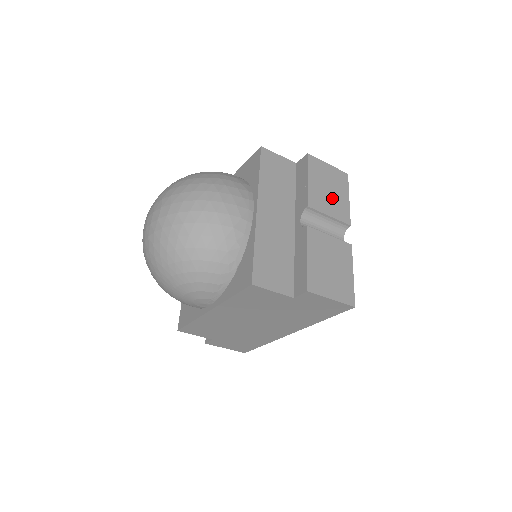
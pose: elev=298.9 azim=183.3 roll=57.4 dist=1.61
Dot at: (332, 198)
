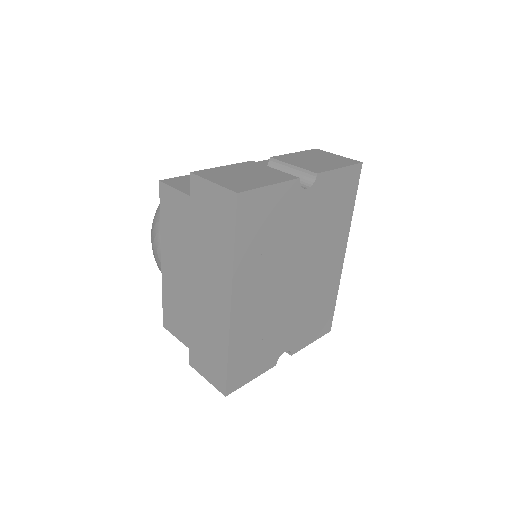
Dot at: (313, 162)
